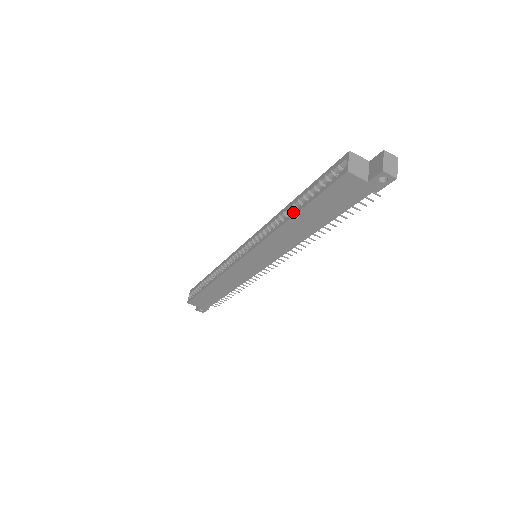
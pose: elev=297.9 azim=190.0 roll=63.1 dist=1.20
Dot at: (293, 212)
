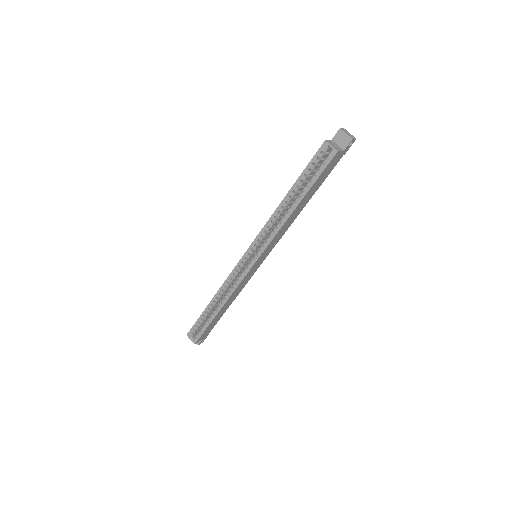
Dot at: (297, 201)
